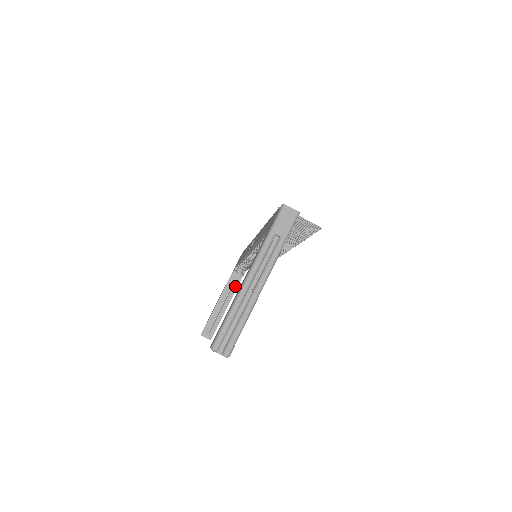
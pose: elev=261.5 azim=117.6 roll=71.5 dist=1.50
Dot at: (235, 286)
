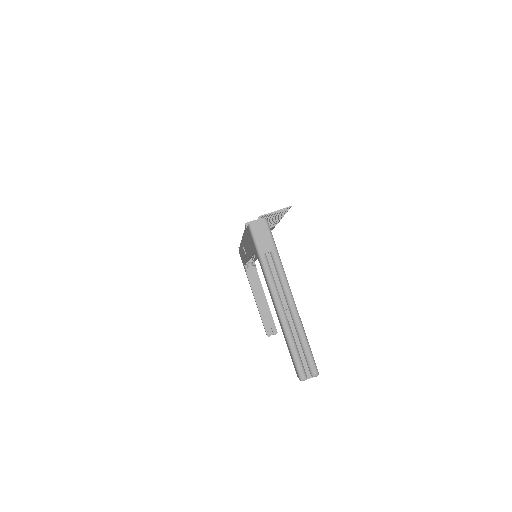
Dot at: (257, 279)
